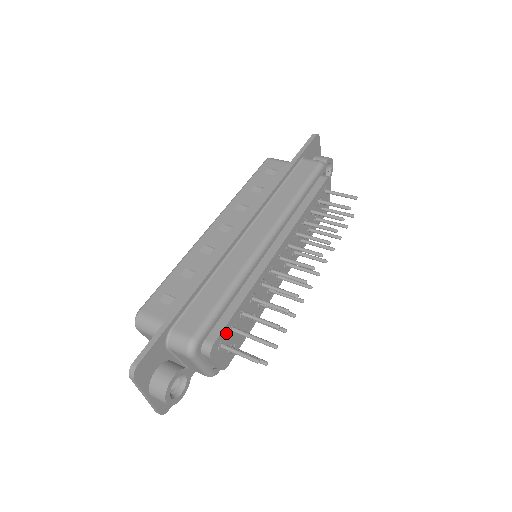
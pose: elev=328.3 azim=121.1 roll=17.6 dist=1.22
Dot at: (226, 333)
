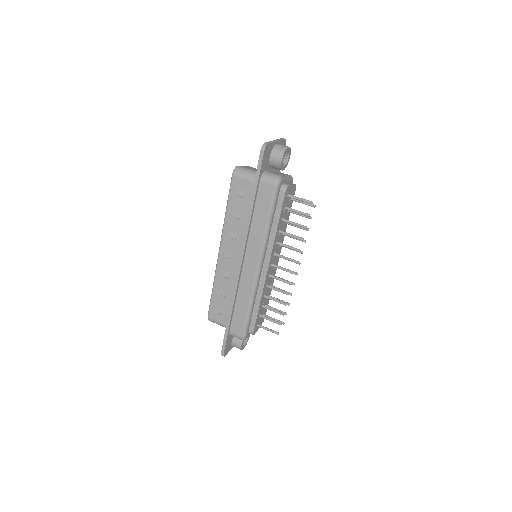
Dot at: (257, 321)
